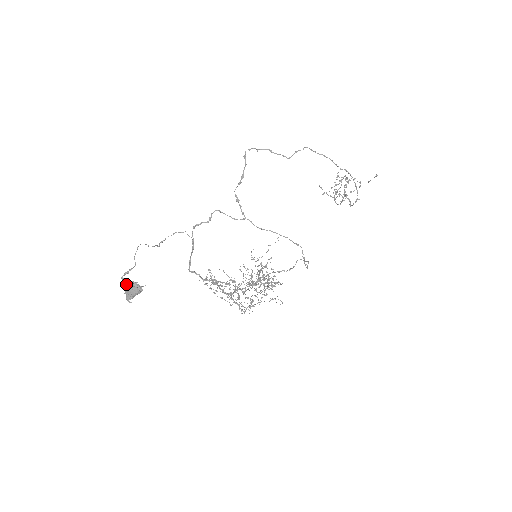
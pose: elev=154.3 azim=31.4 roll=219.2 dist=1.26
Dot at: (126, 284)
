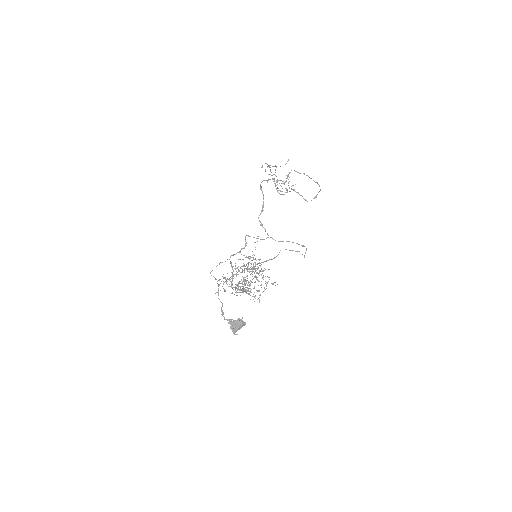
Dot at: (232, 323)
